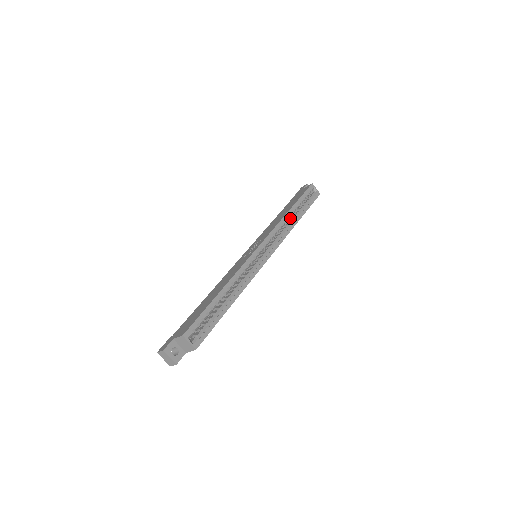
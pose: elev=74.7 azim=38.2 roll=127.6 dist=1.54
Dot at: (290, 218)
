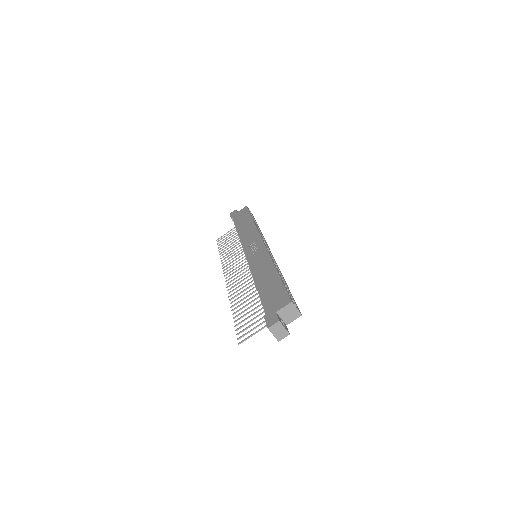
Dot at: occluded
